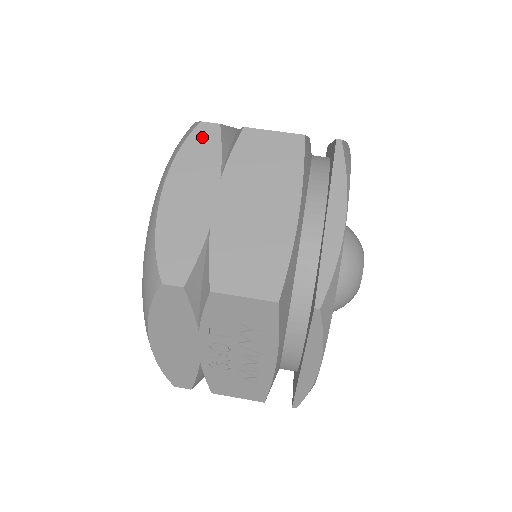
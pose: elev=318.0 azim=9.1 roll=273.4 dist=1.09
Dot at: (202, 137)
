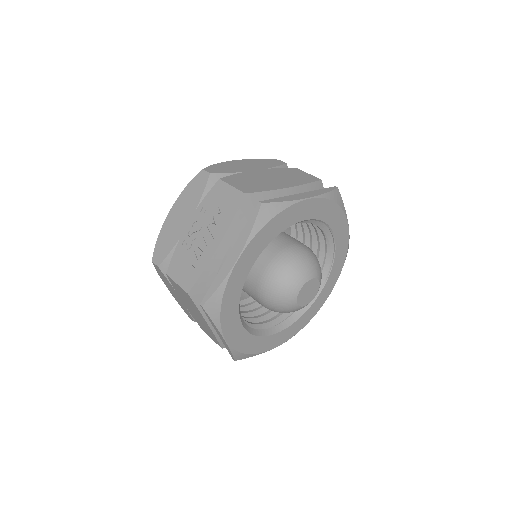
Dot at: (274, 161)
